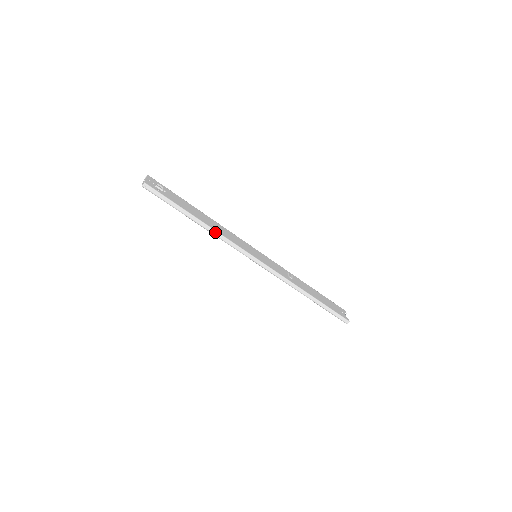
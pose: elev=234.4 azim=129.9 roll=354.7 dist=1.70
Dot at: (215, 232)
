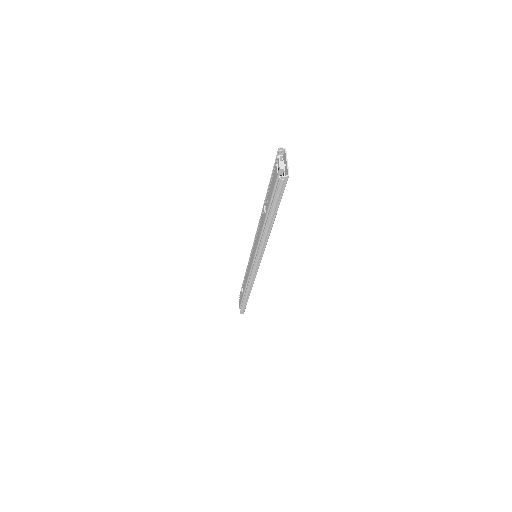
Dot at: (267, 239)
